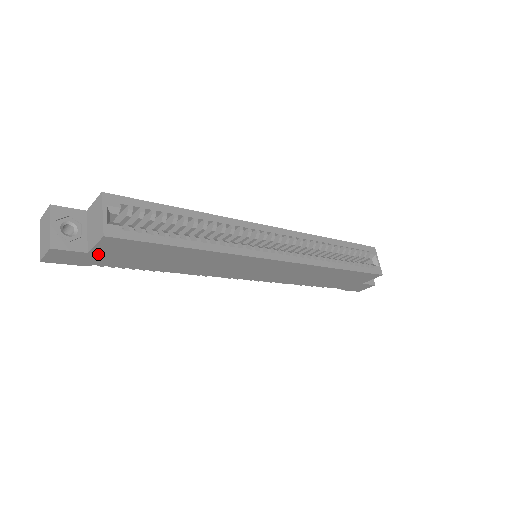
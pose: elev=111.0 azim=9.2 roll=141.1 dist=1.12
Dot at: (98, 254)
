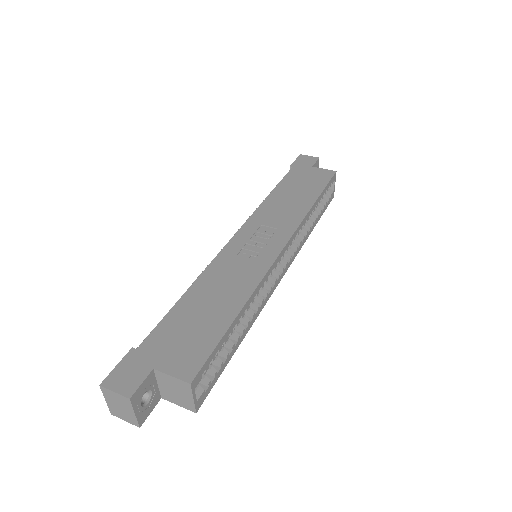
Dot at: occluded
